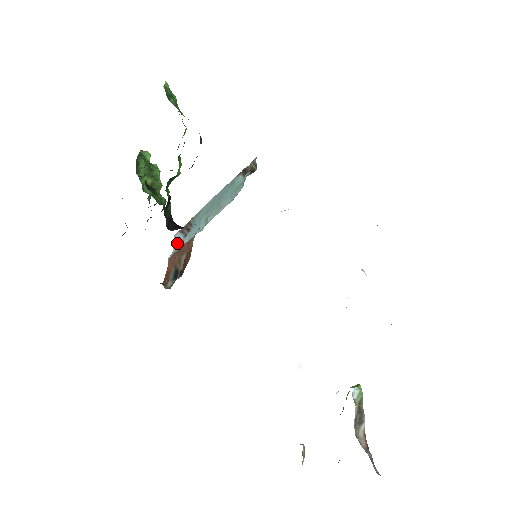
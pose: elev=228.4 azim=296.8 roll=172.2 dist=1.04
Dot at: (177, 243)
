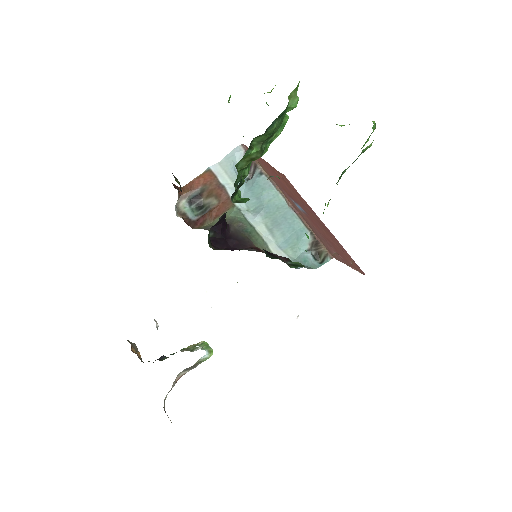
Dot at: (230, 164)
